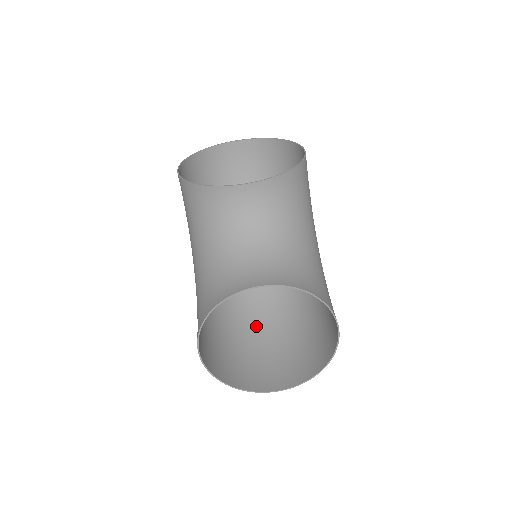
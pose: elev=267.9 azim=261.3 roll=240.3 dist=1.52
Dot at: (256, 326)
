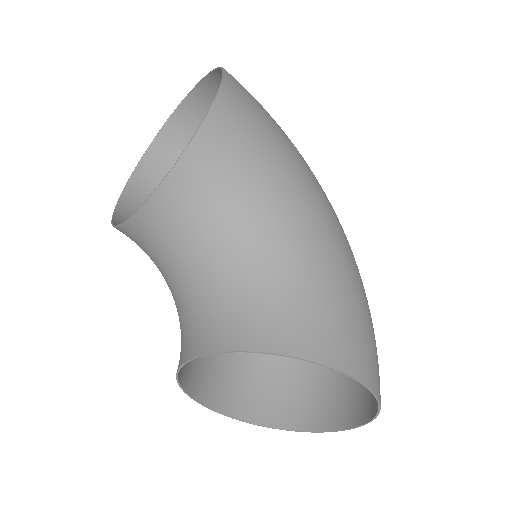
Dot at: occluded
